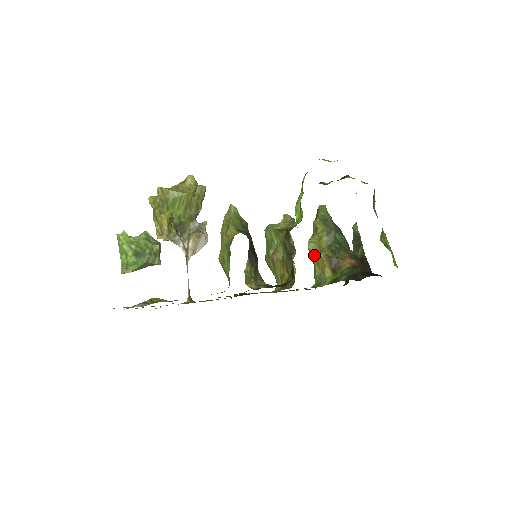
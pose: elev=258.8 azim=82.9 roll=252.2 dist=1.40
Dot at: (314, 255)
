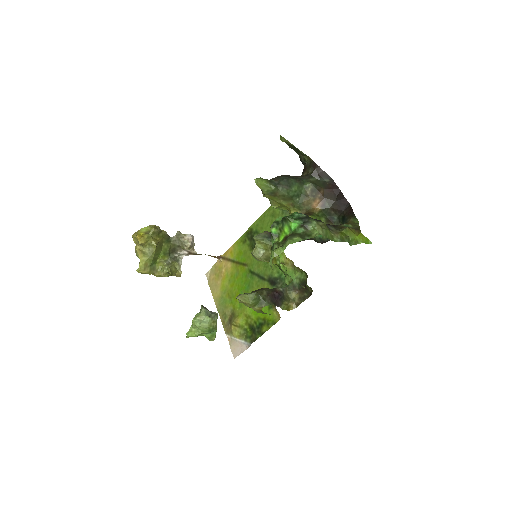
Dot at: (284, 209)
